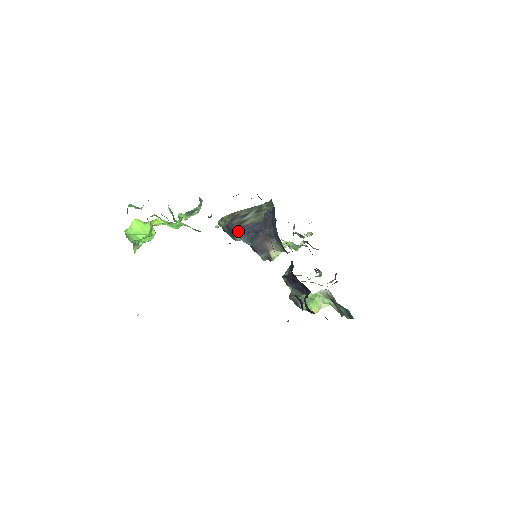
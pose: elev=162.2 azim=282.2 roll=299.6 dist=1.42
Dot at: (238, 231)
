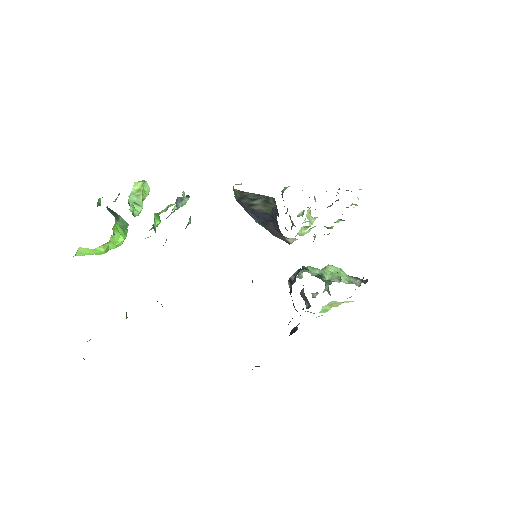
Dot at: (248, 211)
